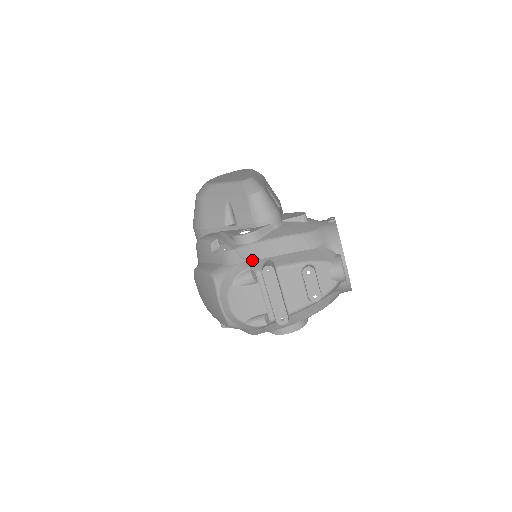
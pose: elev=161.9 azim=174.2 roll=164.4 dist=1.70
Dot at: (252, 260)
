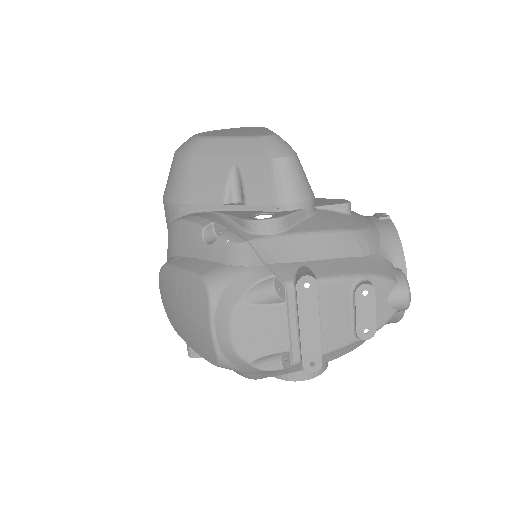
Dot at: (276, 263)
